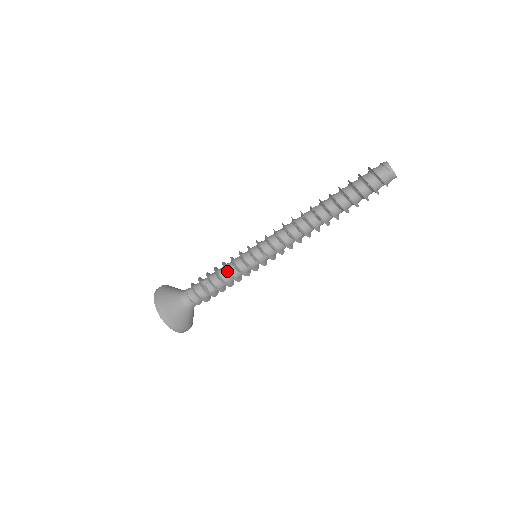
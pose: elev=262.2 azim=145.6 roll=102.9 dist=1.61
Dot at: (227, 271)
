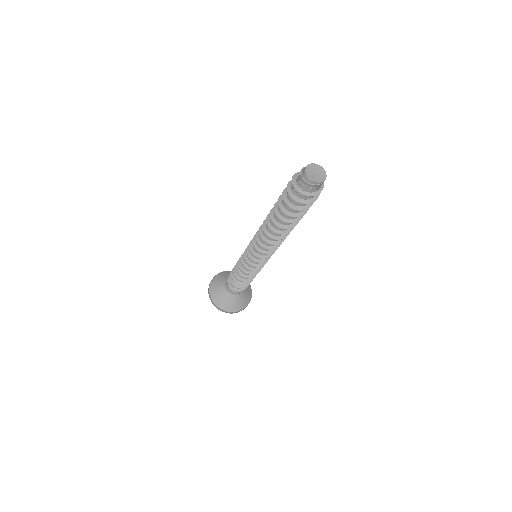
Dot at: (244, 275)
